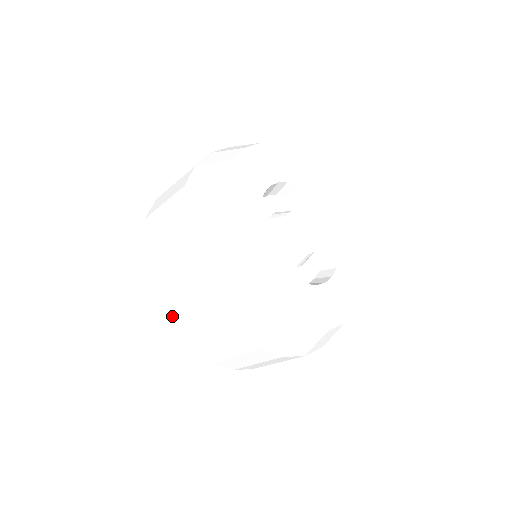
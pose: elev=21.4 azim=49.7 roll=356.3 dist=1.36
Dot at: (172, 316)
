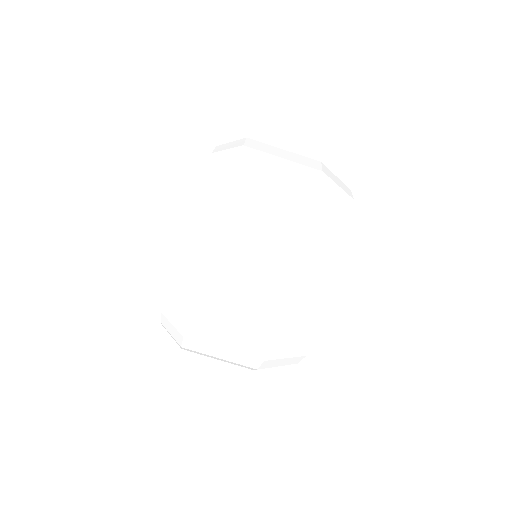
Dot at: (201, 354)
